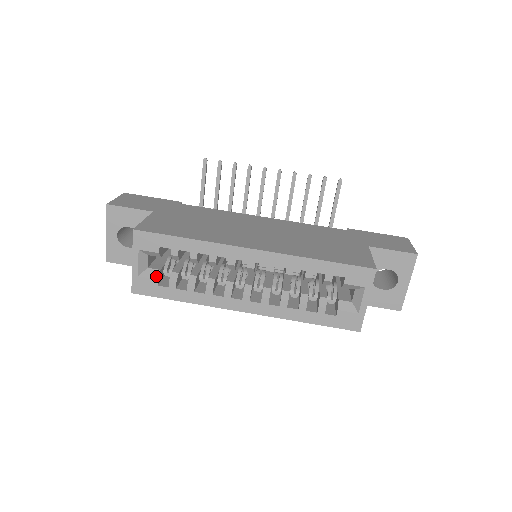
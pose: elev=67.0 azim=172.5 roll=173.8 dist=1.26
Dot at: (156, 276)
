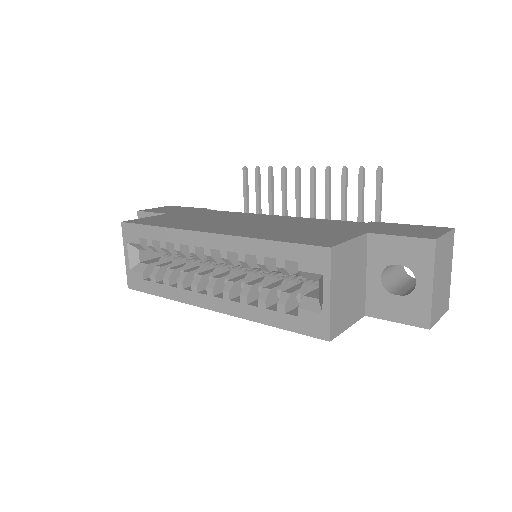
Dot at: (143, 270)
